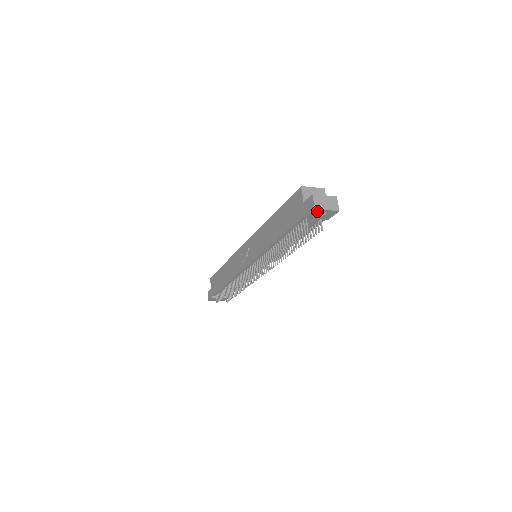
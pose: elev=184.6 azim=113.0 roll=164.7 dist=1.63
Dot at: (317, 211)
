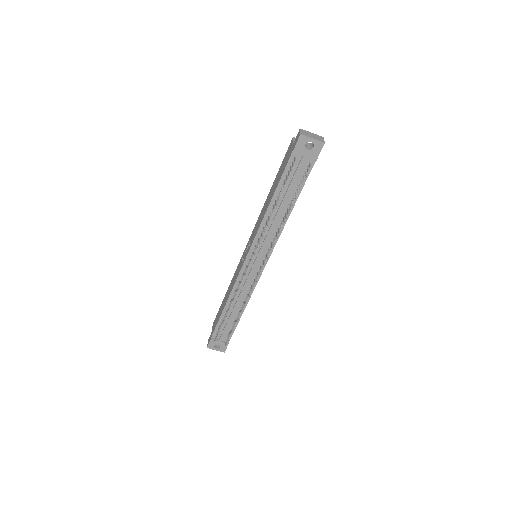
Dot at: (303, 139)
